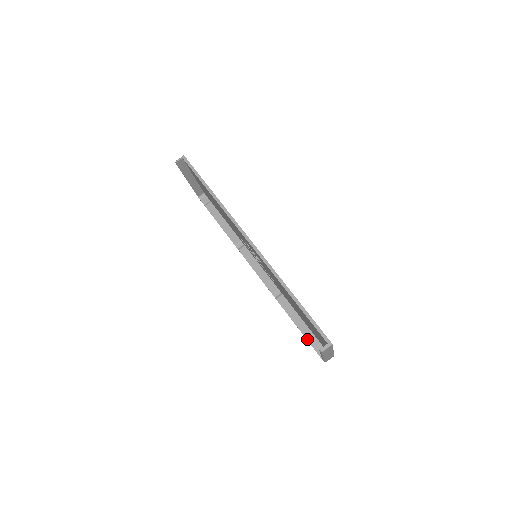
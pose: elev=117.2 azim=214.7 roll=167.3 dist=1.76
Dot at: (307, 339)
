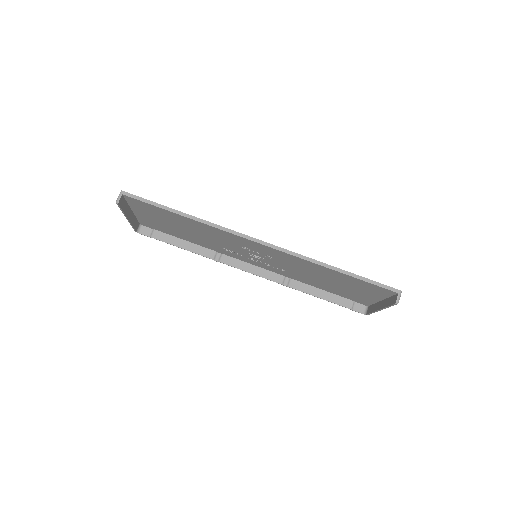
Dot at: (340, 305)
